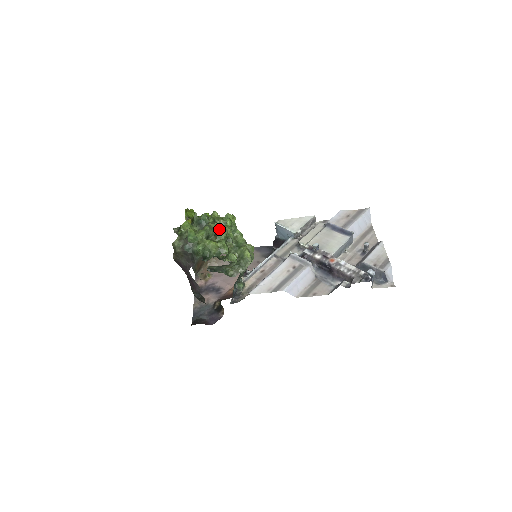
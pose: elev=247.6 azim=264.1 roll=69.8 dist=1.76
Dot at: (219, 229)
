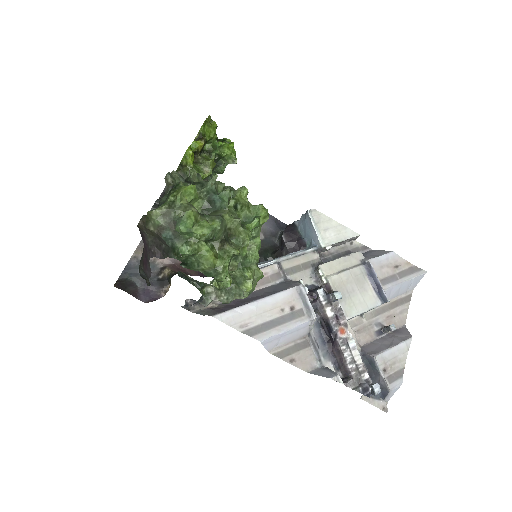
Dot at: (234, 231)
